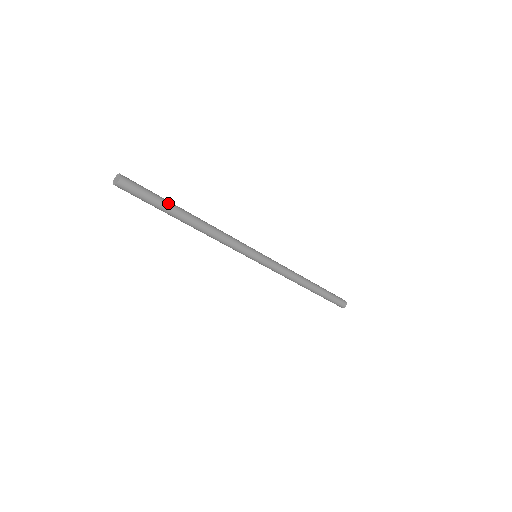
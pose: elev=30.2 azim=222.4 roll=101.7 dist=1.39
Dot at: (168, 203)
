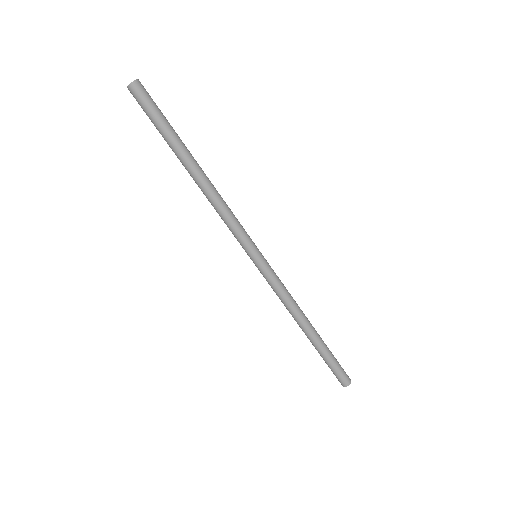
Dot at: (177, 135)
